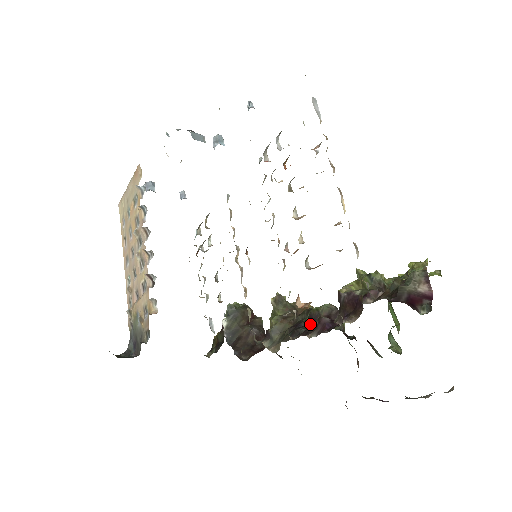
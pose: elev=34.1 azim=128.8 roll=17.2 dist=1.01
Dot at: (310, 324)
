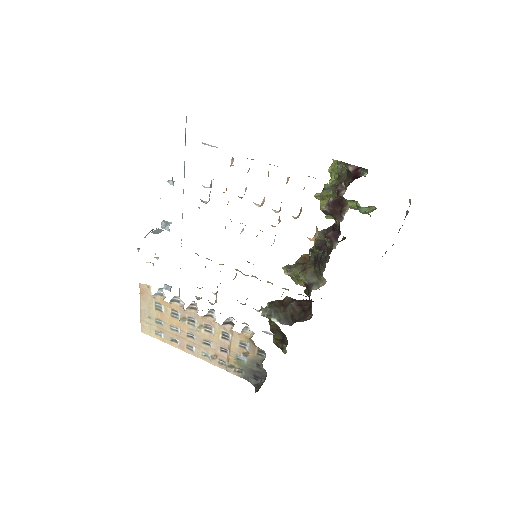
Dot at: (323, 250)
